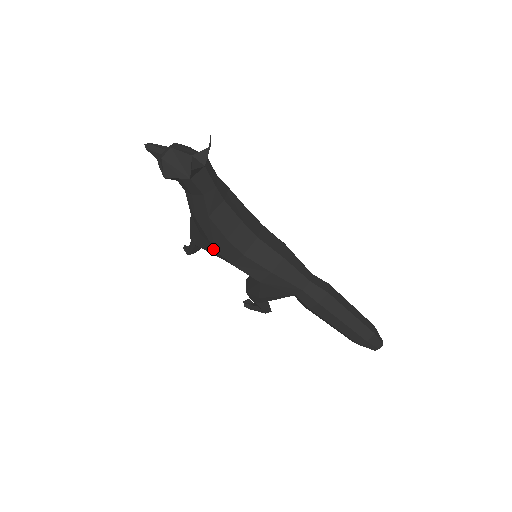
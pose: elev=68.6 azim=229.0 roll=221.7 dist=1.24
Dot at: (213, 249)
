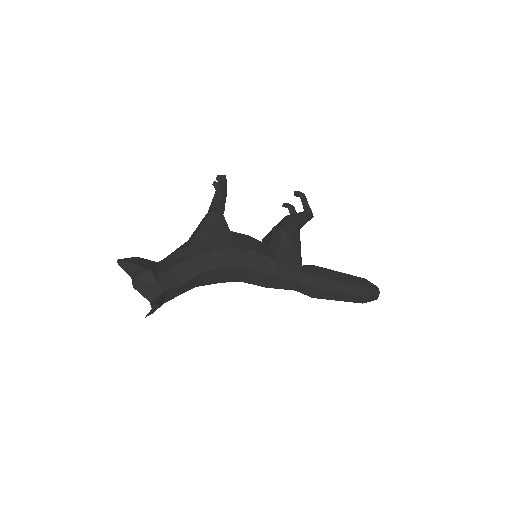
Dot at: occluded
